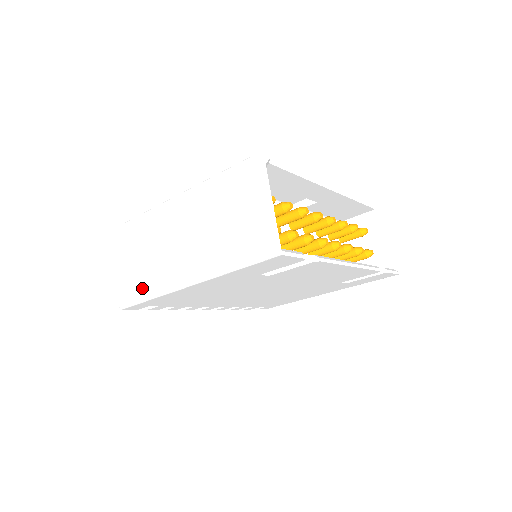
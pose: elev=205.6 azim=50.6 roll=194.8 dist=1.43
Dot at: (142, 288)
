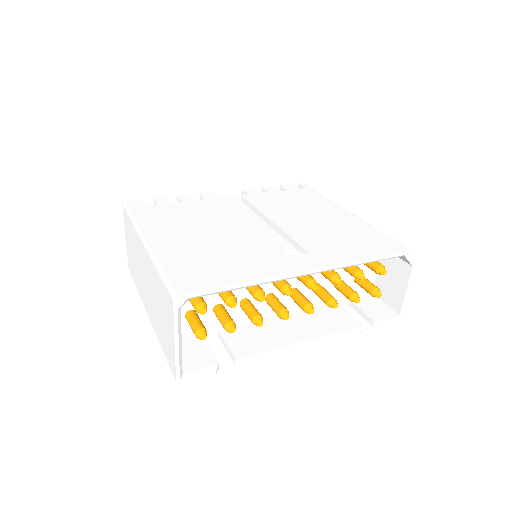
Dot at: (134, 277)
